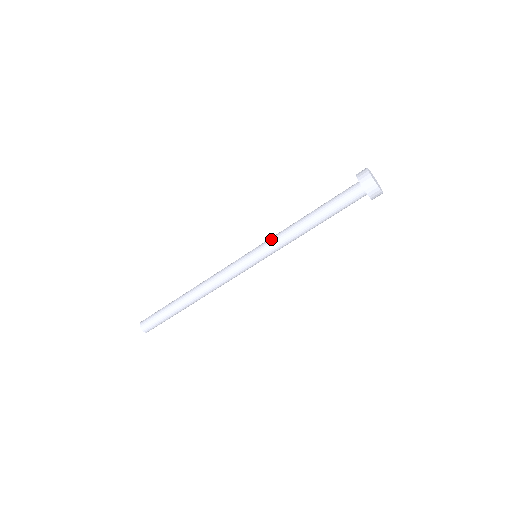
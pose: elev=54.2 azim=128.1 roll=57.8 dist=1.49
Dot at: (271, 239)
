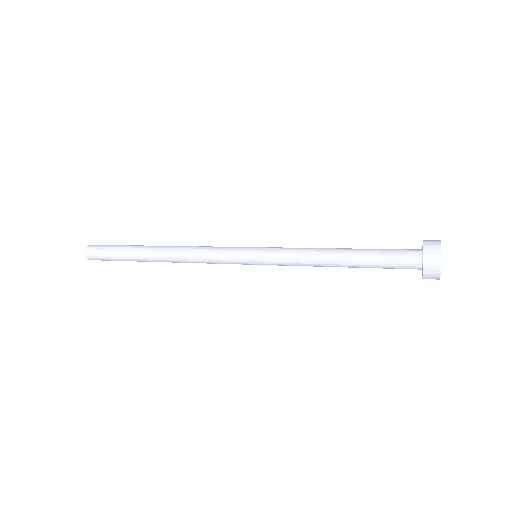
Dot at: (283, 255)
